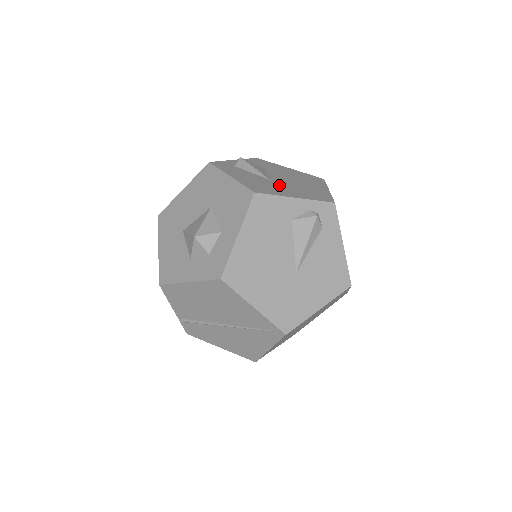
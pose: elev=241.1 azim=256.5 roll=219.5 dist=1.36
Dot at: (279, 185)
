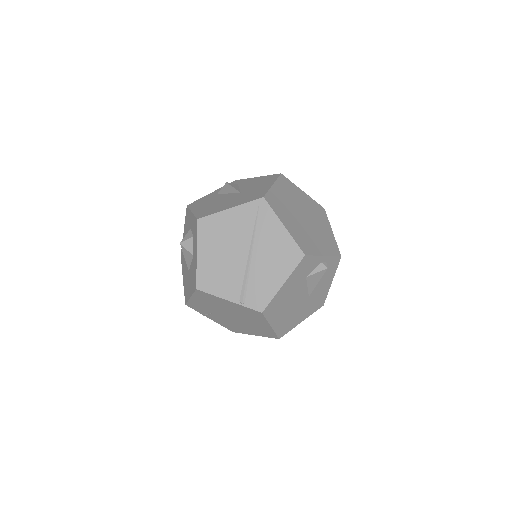
Dot at: occluded
